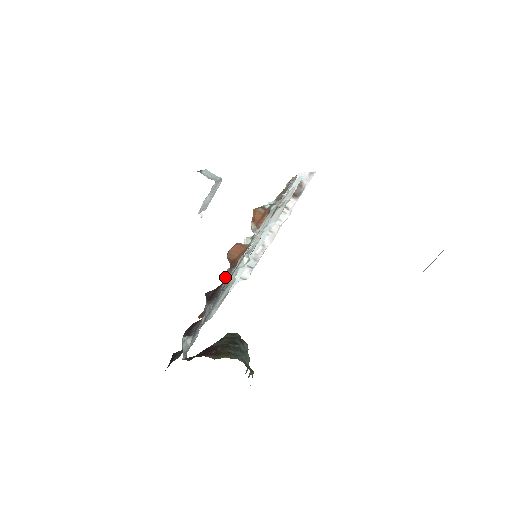
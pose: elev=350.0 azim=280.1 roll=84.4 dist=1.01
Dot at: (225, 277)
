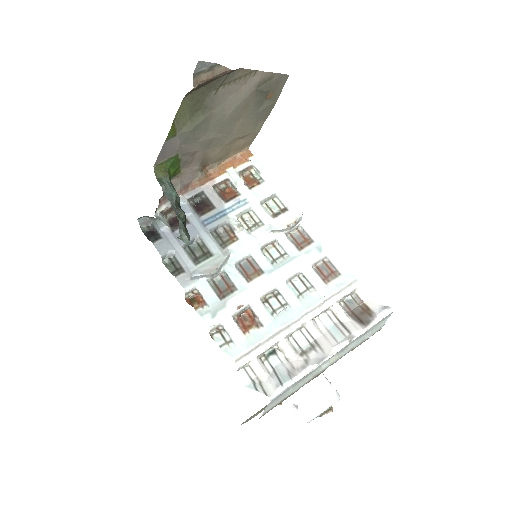
Dot at: (221, 237)
